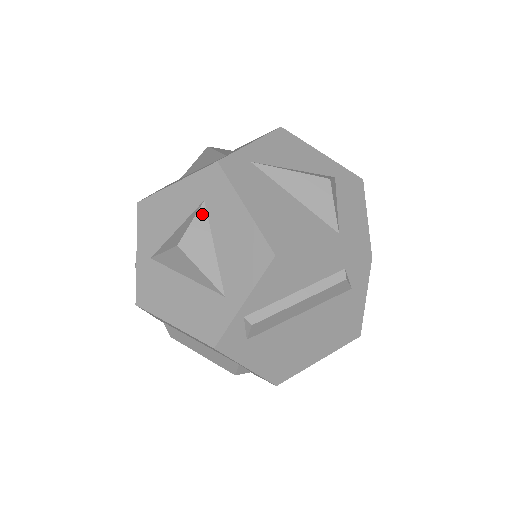
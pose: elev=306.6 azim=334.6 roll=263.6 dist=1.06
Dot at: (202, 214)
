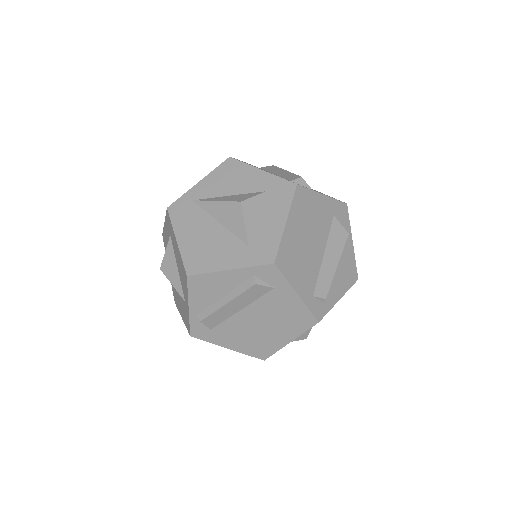
Dot at: (170, 245)
